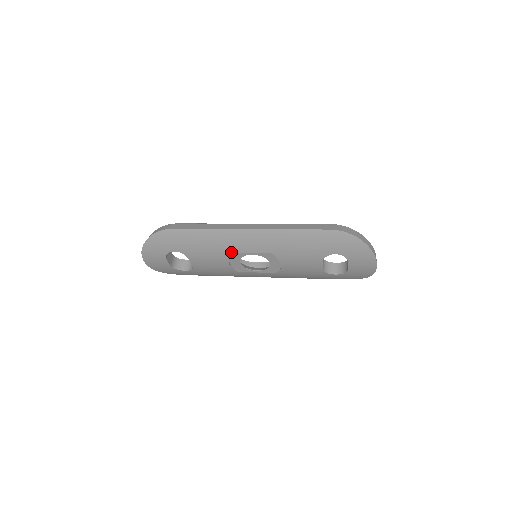
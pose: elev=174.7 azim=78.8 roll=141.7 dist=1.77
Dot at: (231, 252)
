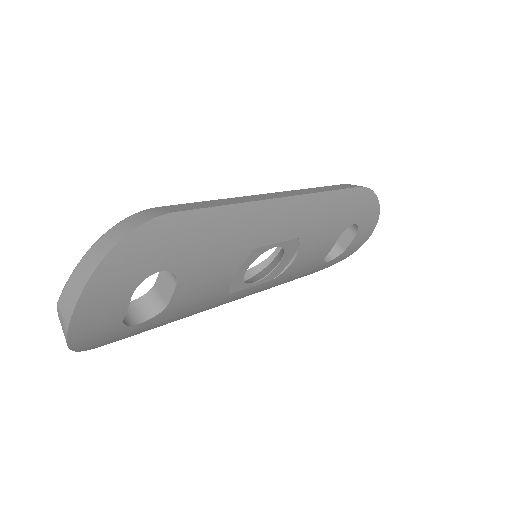
Dot at: (252, 248)
